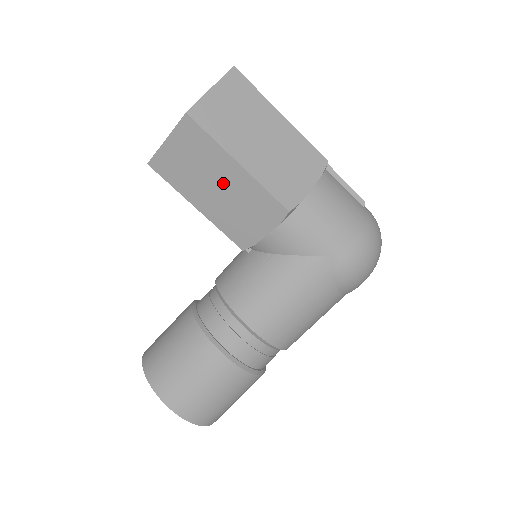
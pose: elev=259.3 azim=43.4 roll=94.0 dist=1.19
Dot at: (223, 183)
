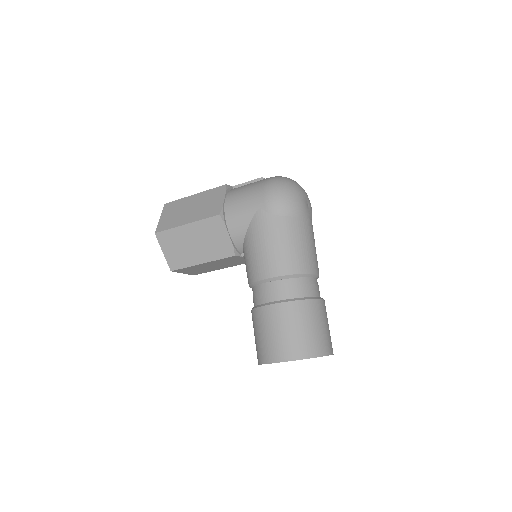
Dot at: (193, 239)
